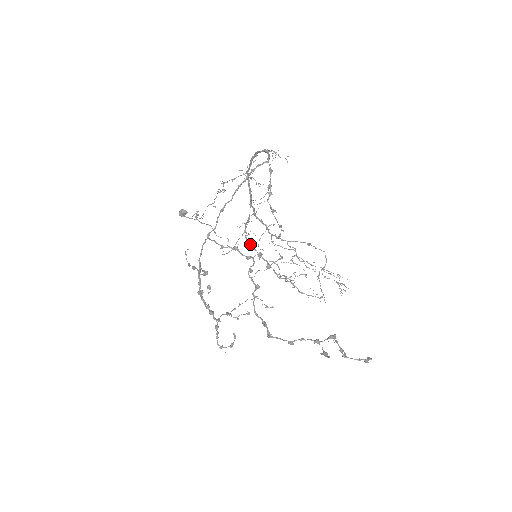
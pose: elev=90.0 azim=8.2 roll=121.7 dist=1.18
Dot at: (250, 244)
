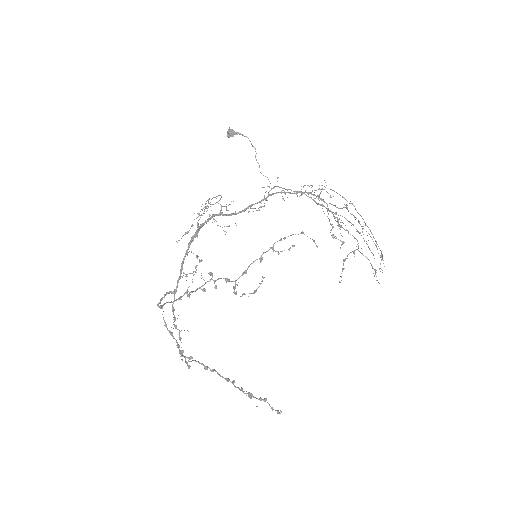
Dot at: occluded
